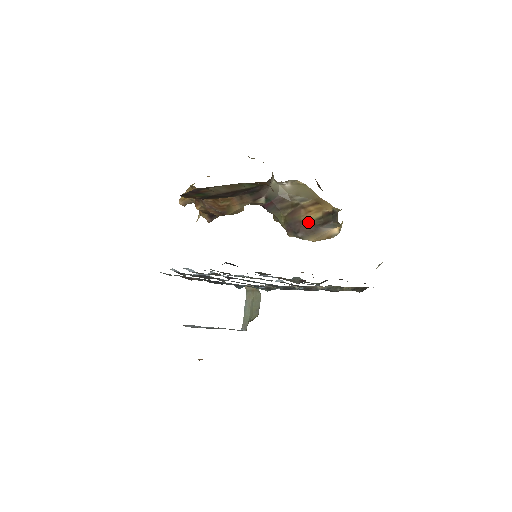
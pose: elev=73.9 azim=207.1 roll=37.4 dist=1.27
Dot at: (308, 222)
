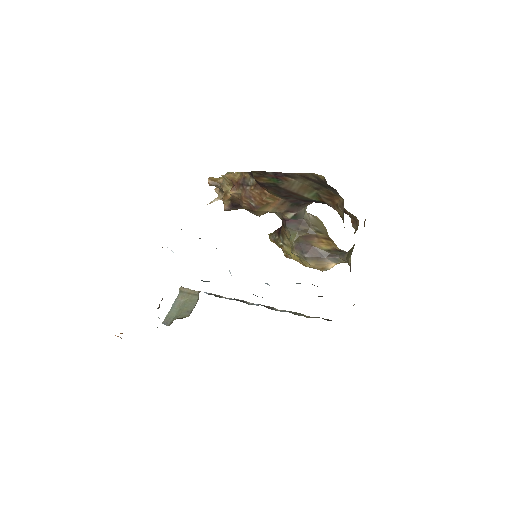
Dot at: (318, 249)
